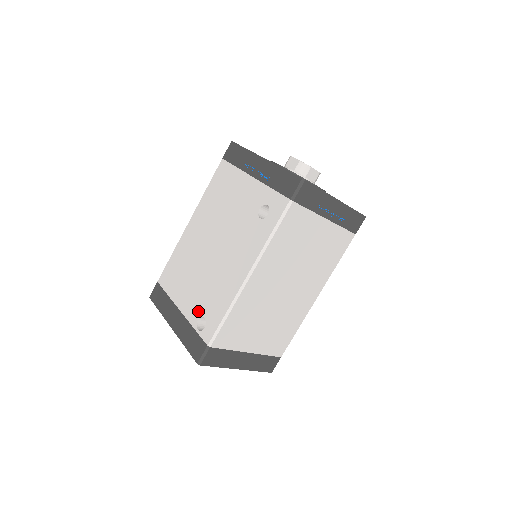
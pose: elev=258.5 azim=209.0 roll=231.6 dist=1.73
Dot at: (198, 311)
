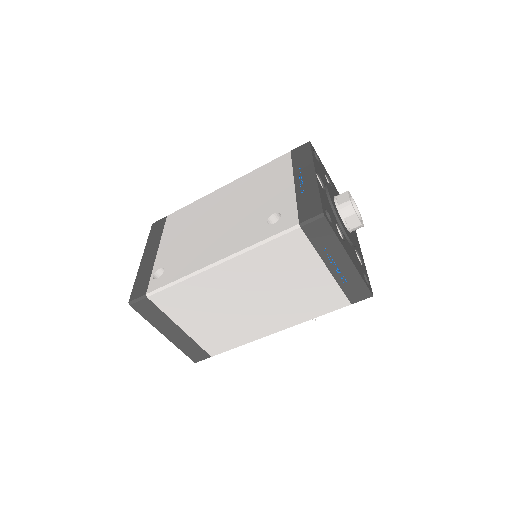
Dot at: (166, 261)
